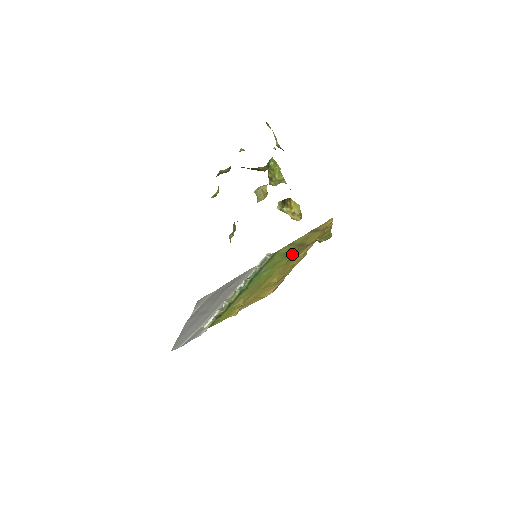
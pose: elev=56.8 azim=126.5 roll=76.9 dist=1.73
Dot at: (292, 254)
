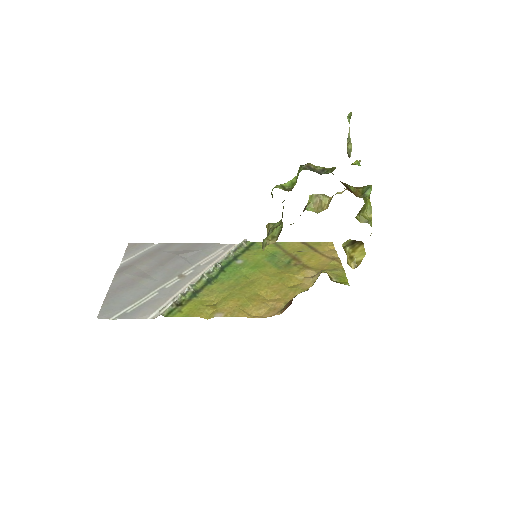
Dot at: (282, 264)
